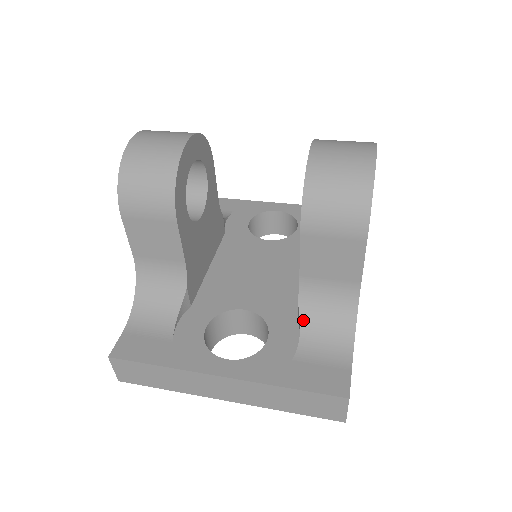
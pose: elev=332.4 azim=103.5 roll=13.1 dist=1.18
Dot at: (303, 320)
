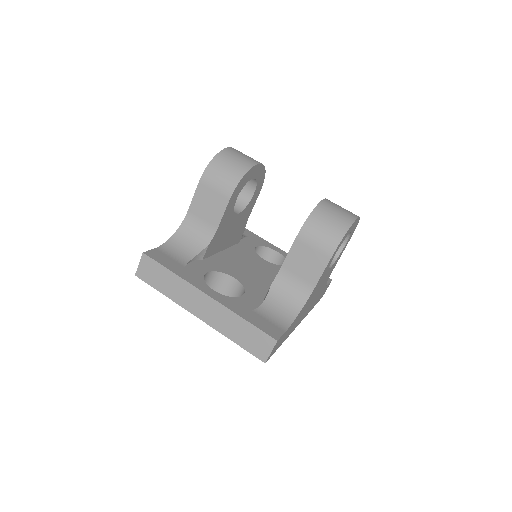
Dot at: (269, 295)
